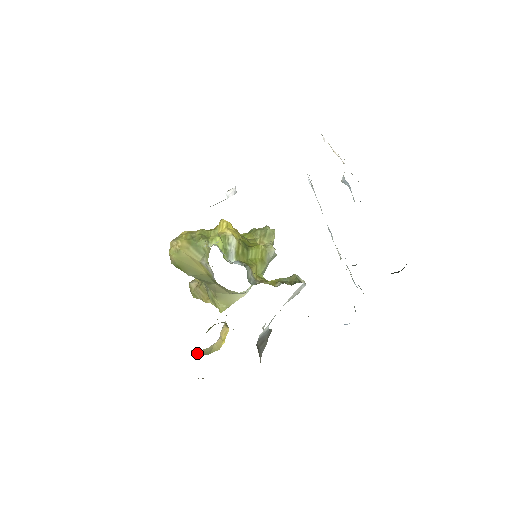
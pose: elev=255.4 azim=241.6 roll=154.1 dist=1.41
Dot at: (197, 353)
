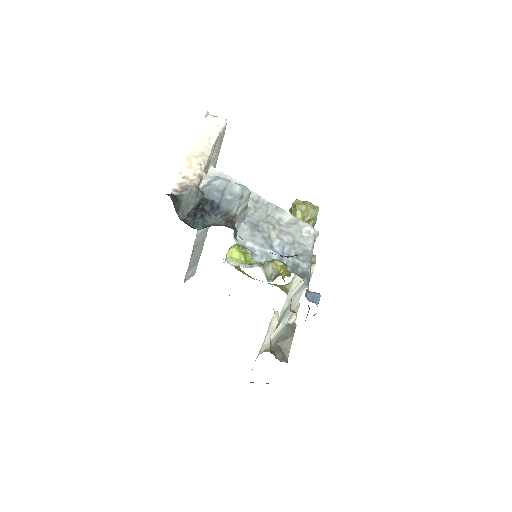
Dot at: occluded
